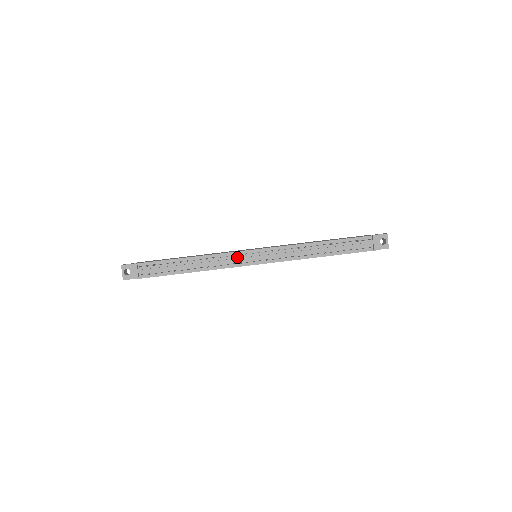
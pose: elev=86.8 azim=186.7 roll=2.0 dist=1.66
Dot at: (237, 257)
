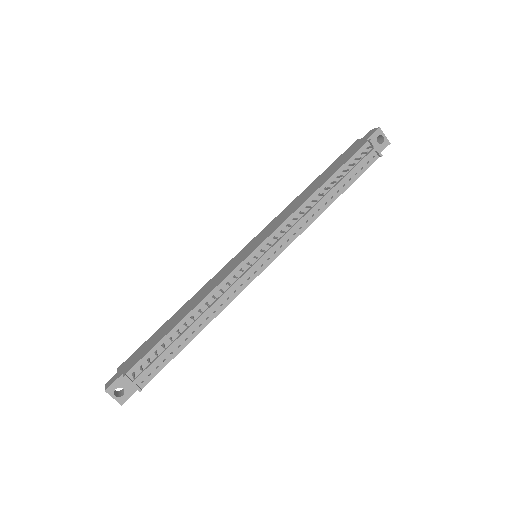
Dot at: (240, 275)
